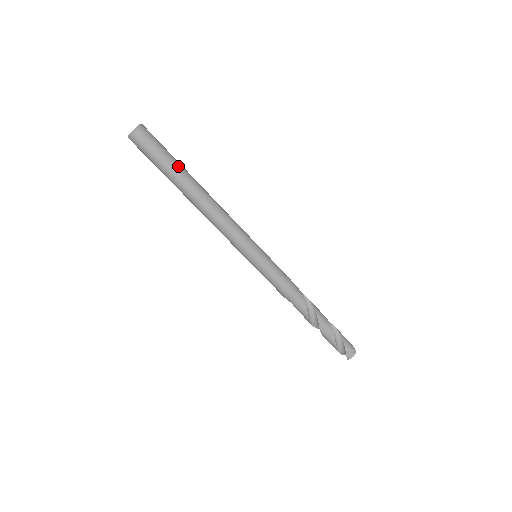
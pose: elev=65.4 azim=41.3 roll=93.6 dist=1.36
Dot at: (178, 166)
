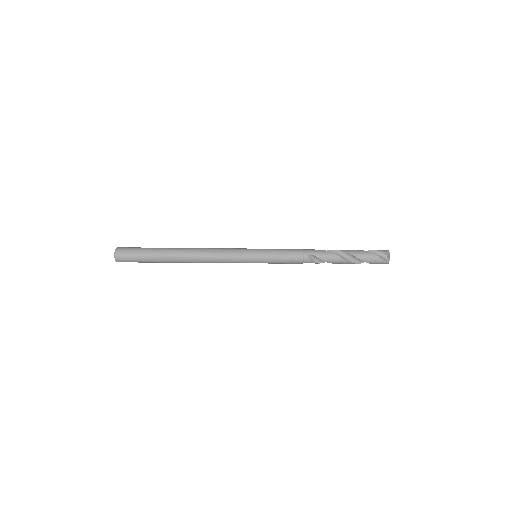
Dot at: (157, 261)
